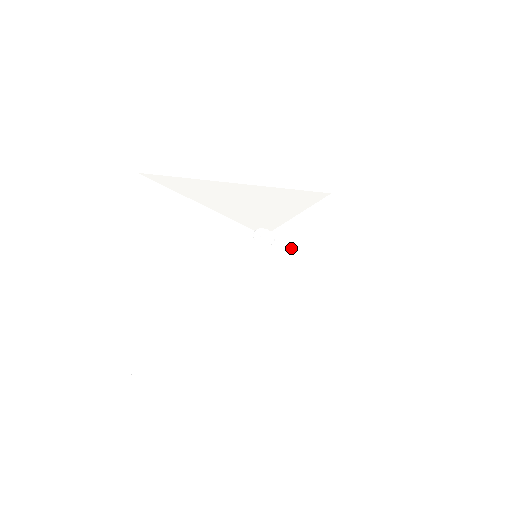
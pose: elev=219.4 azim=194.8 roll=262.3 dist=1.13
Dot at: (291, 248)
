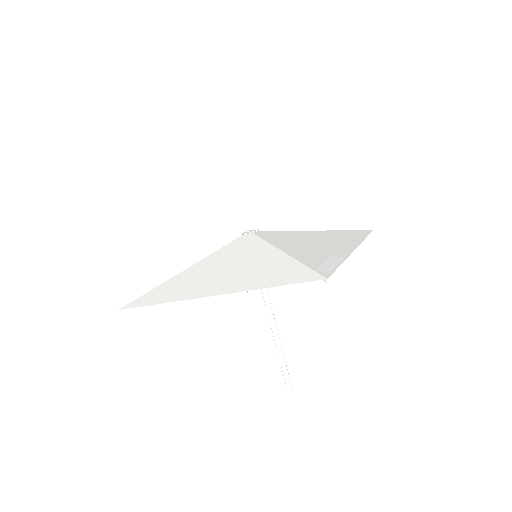
Dot at: occluded
